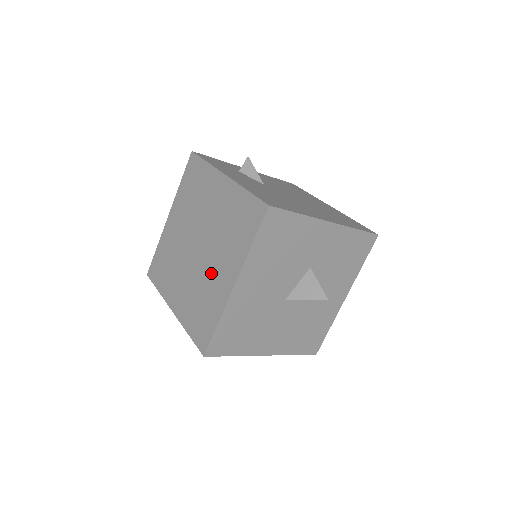
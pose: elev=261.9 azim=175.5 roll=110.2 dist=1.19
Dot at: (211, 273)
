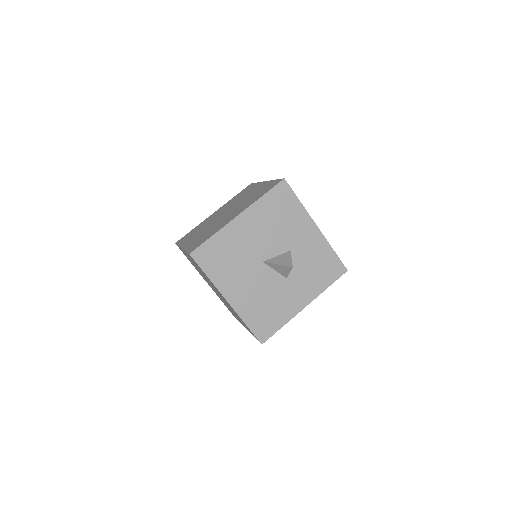
Dot at: (225, 219)
